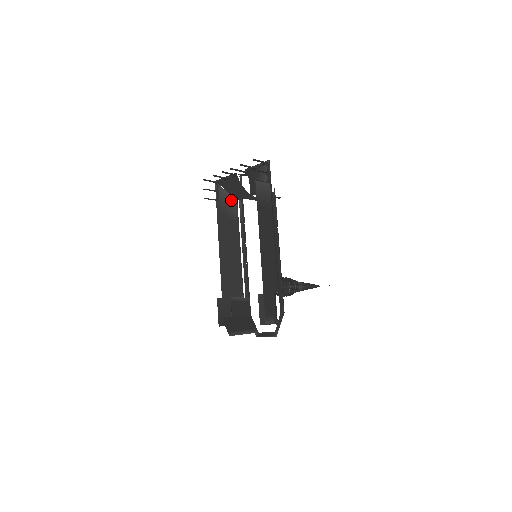
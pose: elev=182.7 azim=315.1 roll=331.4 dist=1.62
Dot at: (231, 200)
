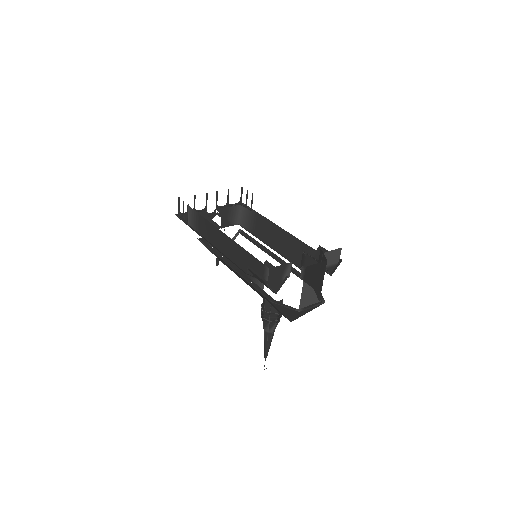
Dot at: occluded
